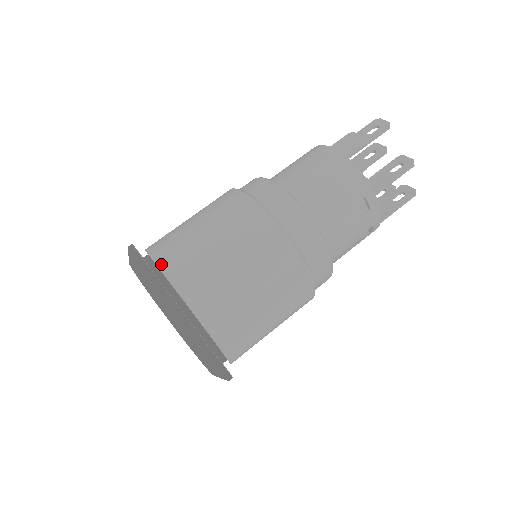
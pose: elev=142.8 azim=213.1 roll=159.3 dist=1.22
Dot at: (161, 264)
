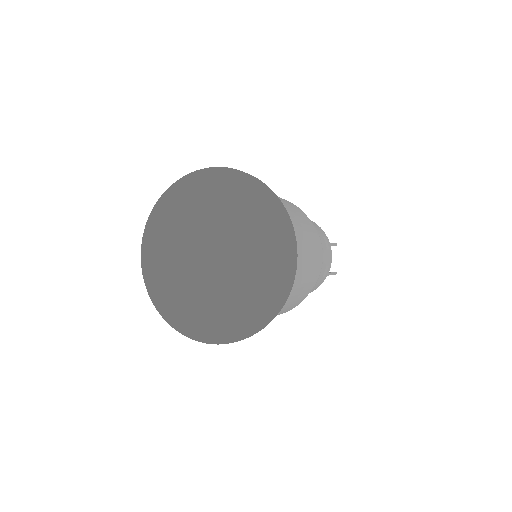
Dot at: occluded
